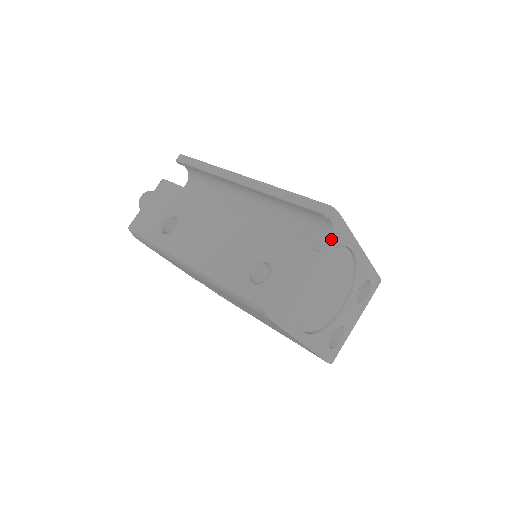
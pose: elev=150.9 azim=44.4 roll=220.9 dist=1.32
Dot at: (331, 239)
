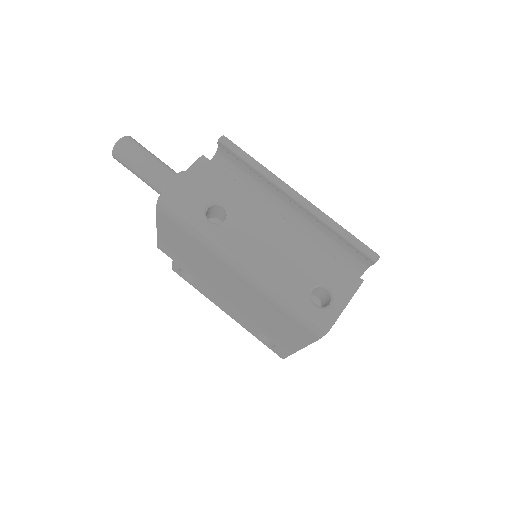
Dot at: occluded
